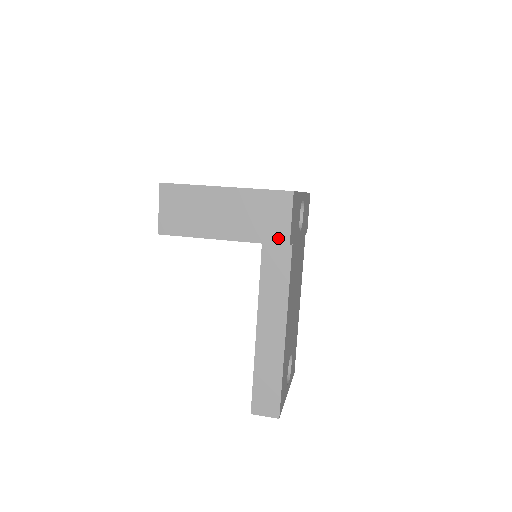
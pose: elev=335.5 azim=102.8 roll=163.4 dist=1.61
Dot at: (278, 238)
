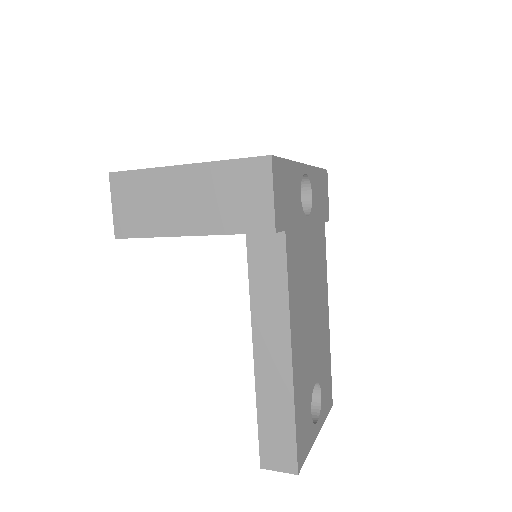
Dot at: (259, 224)
